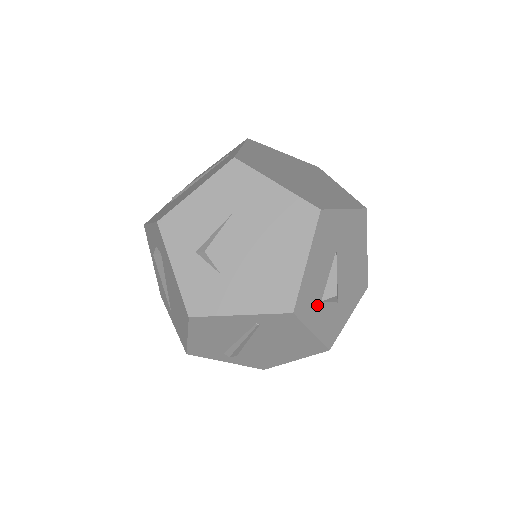
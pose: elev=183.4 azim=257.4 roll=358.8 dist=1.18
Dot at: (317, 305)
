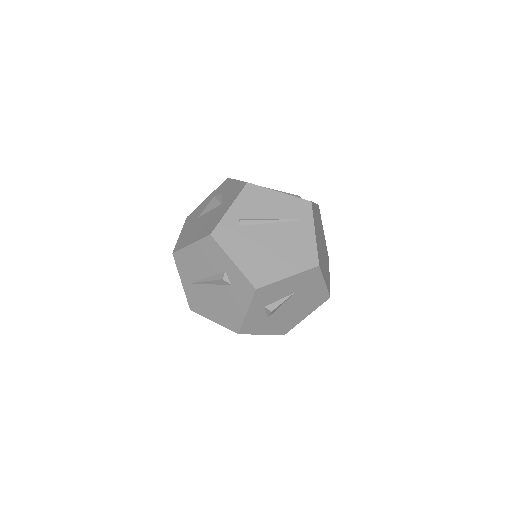
Dot at: occluded
